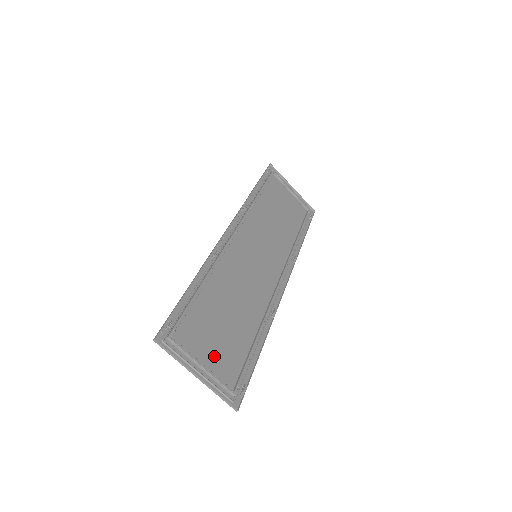
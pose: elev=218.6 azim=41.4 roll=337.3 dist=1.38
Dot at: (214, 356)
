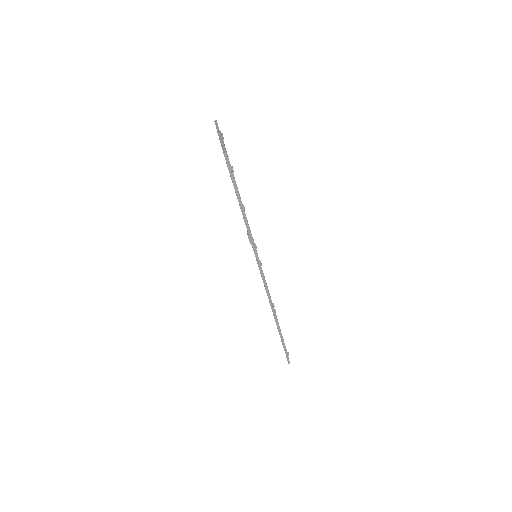
Dot at: occluded
